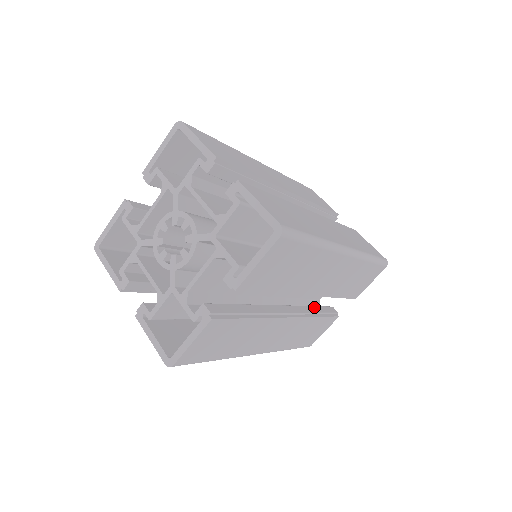
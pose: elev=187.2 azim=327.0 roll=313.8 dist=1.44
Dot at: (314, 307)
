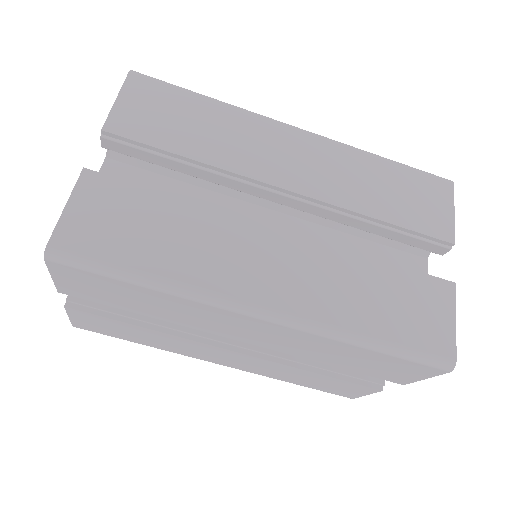
Dot at: occluded
